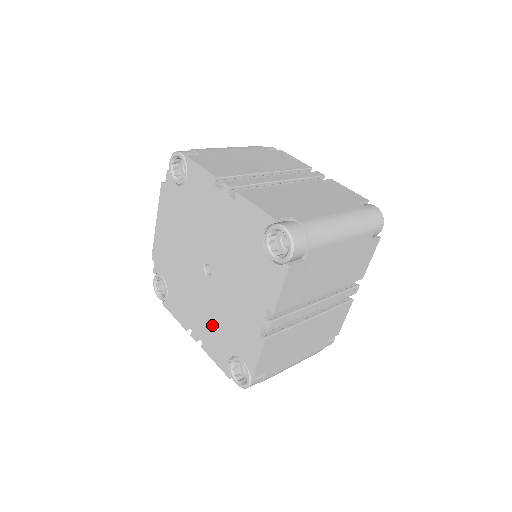
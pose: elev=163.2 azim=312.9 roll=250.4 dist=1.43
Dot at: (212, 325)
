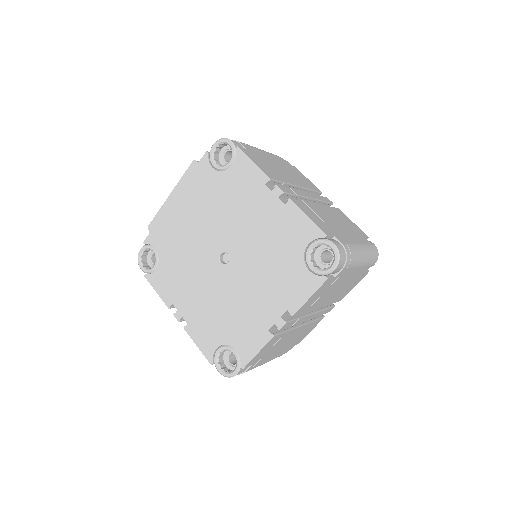
Dot at: (208, 311)
